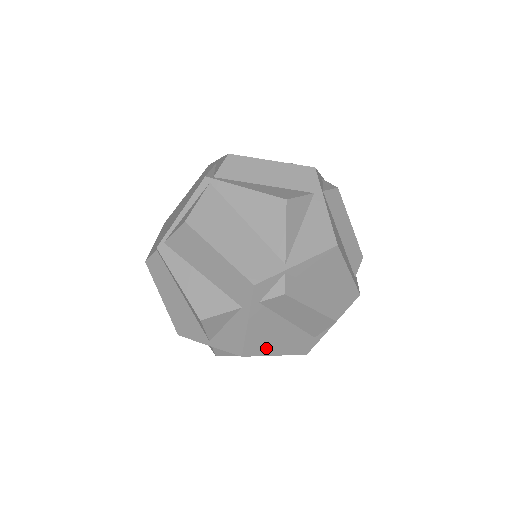
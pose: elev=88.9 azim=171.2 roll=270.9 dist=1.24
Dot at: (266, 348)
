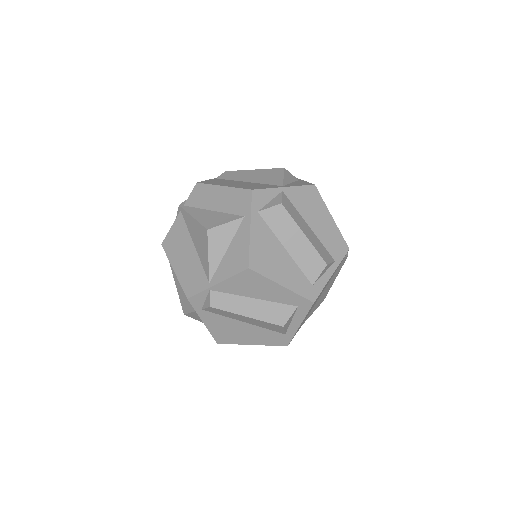
Dot at: (237, 339)
